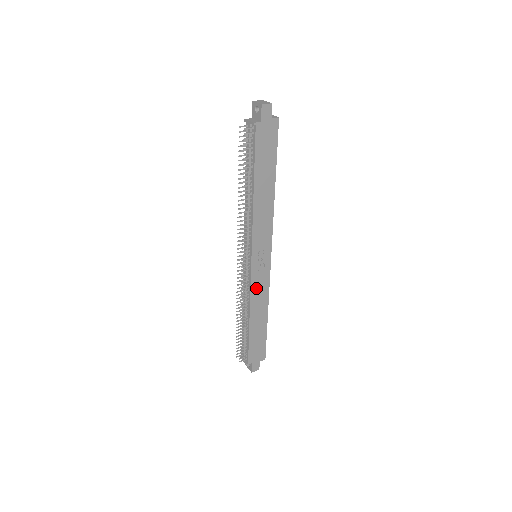
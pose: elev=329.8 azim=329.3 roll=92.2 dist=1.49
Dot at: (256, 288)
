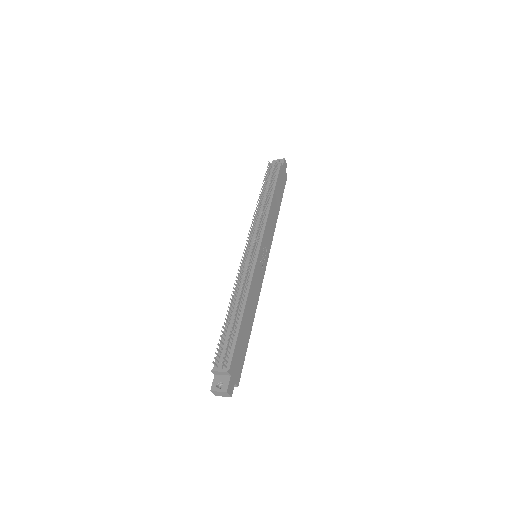
Dot at: (255, 280)
